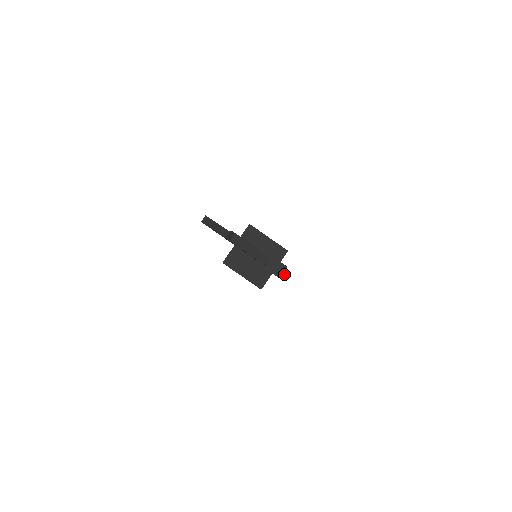
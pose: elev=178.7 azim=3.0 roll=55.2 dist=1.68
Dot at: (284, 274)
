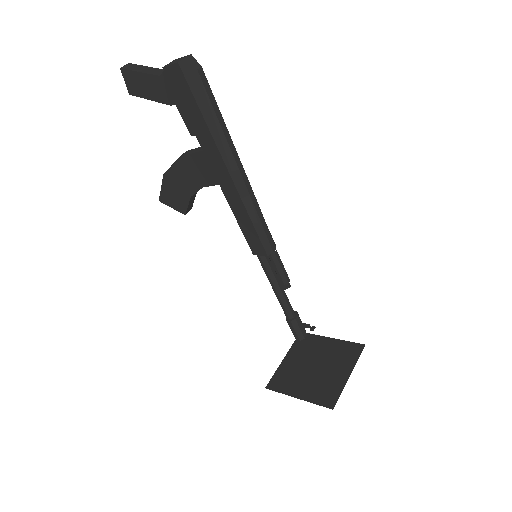
Dot at: (190, 63)
